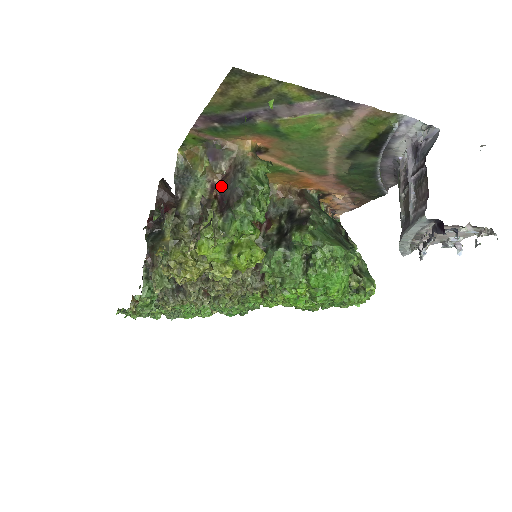
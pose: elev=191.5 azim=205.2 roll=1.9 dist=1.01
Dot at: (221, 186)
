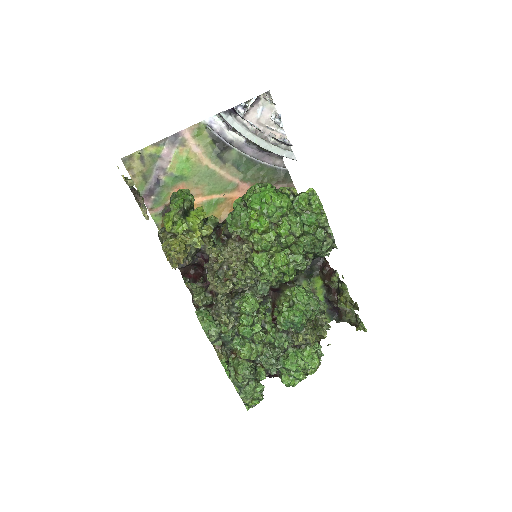
Dot at: occluded
